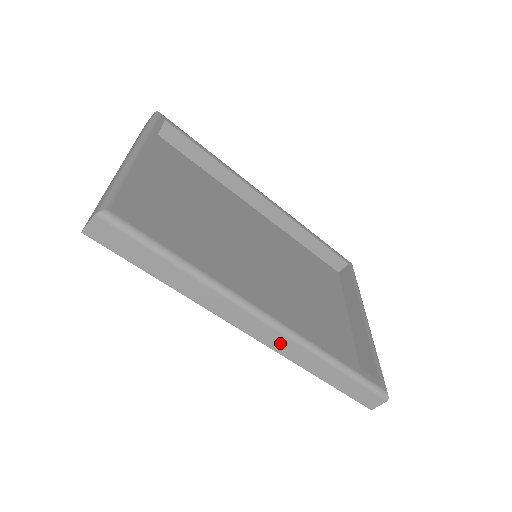
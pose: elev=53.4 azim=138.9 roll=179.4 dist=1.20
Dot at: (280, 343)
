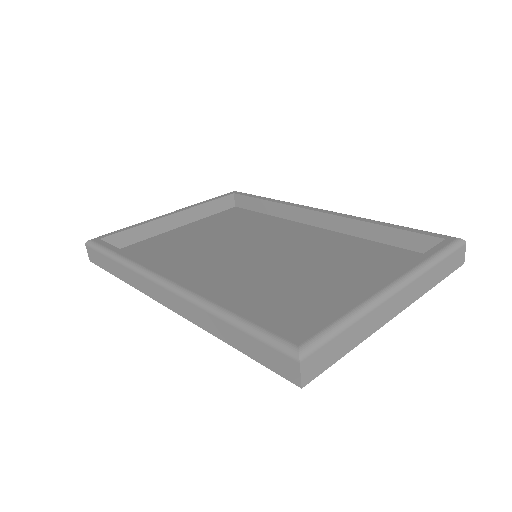
Dot at: (179, 305)
